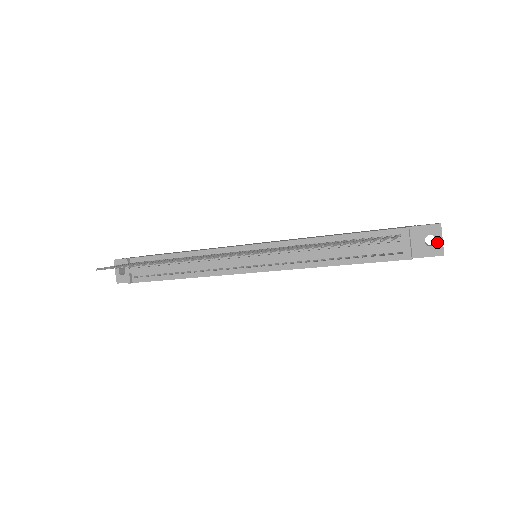
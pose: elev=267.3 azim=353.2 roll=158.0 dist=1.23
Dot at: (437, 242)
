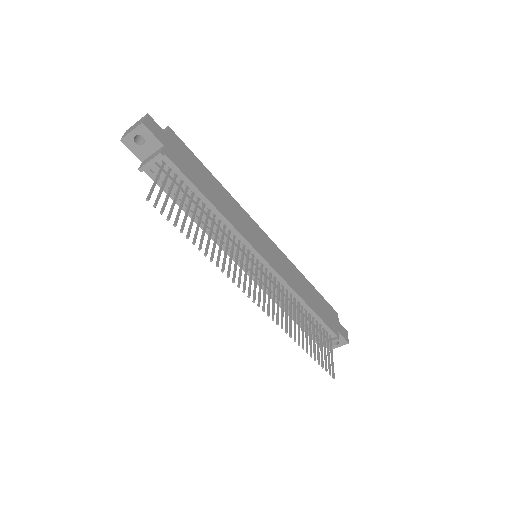
Dot at: (336, 346)
